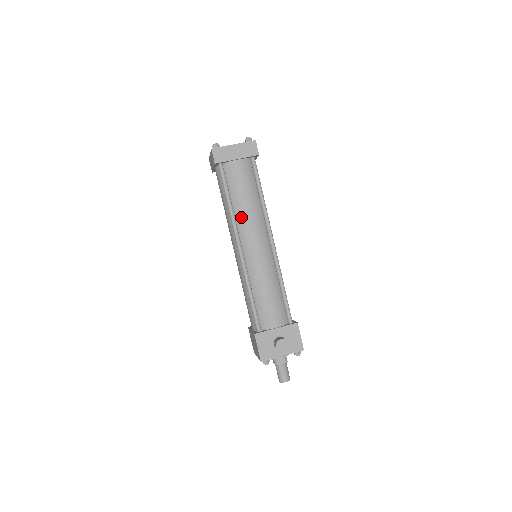
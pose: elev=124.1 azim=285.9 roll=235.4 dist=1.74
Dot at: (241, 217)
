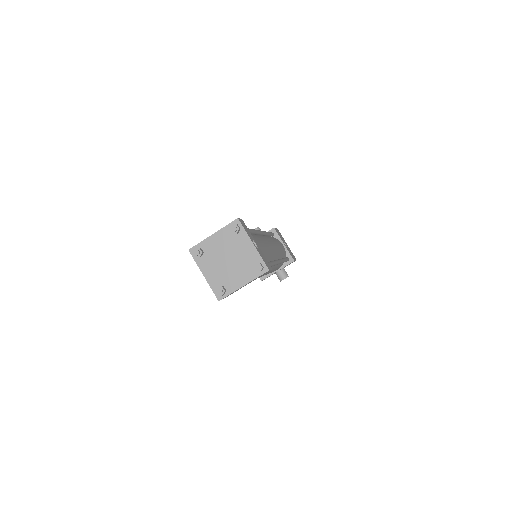
Dot at: occluded
